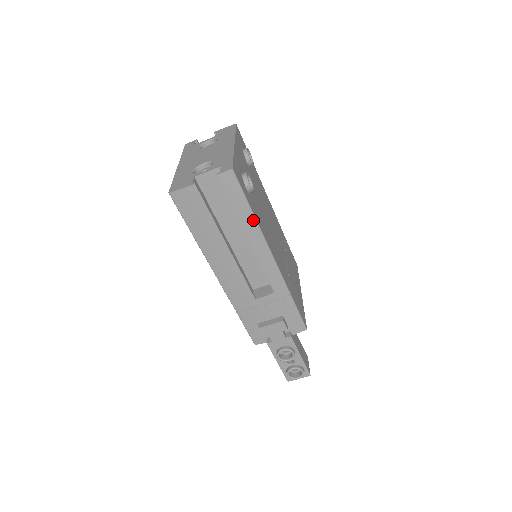
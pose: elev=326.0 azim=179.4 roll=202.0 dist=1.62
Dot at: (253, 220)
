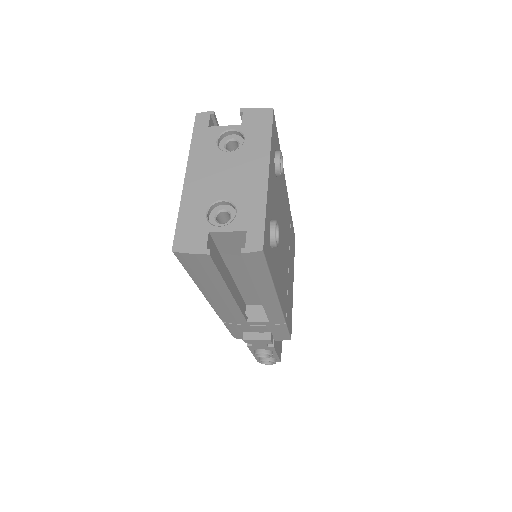
Dot at: (270, 284)
